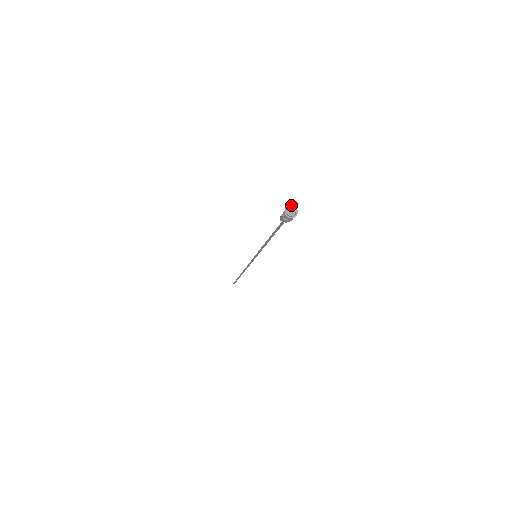
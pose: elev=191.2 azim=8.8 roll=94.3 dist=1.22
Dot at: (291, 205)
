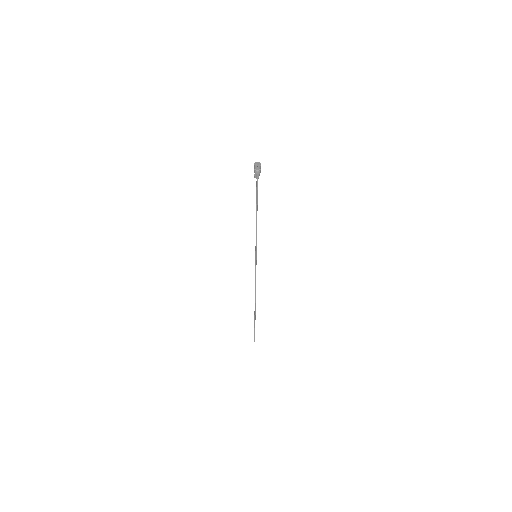
Dot at: (254, 163)
